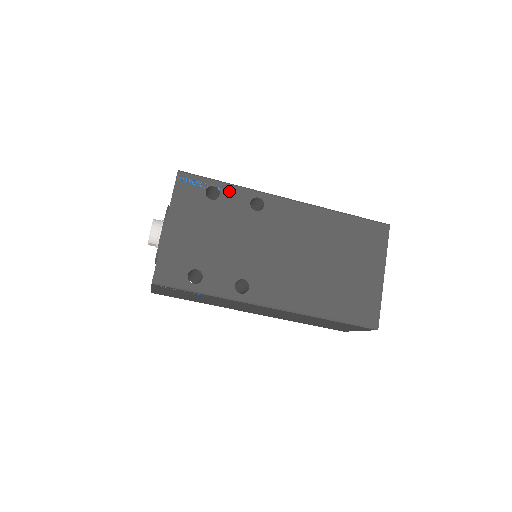
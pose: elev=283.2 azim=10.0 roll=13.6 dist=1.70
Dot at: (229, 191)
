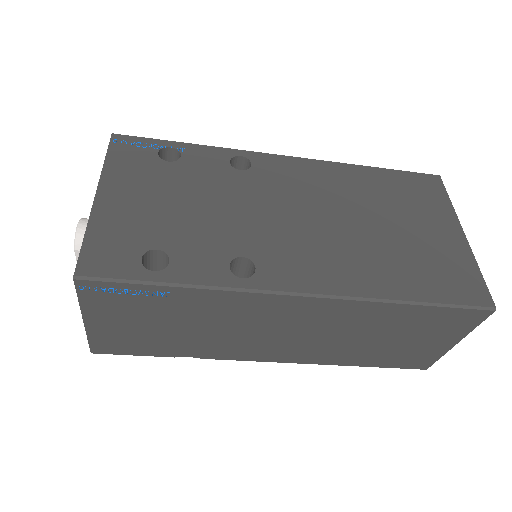
Dot at: (194, 151)
